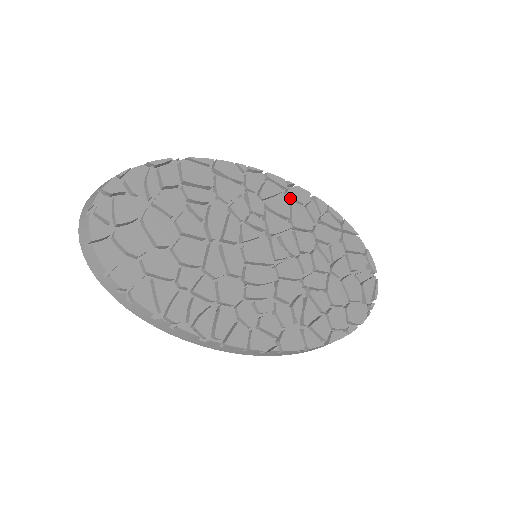
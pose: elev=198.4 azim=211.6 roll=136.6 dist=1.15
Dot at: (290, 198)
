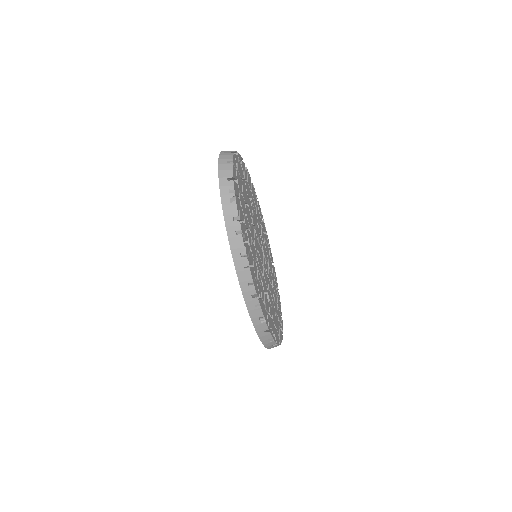
Dot at: occluded
